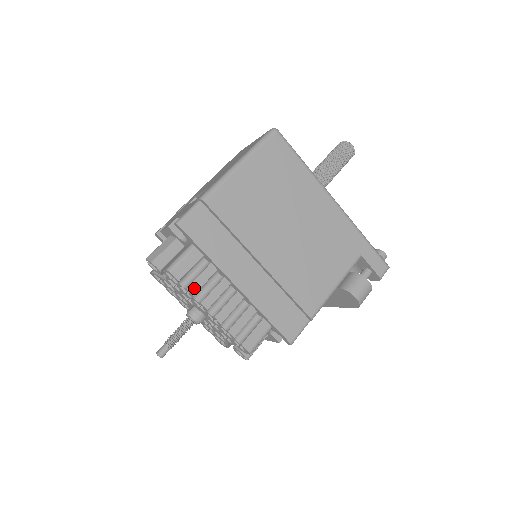
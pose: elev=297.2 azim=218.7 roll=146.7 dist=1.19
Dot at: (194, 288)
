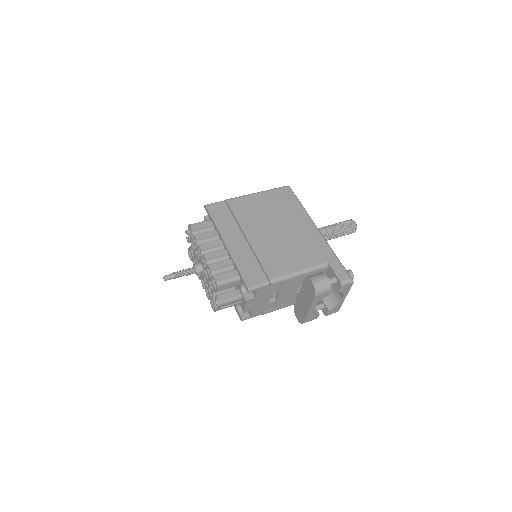
Dot at: (199, 237)
